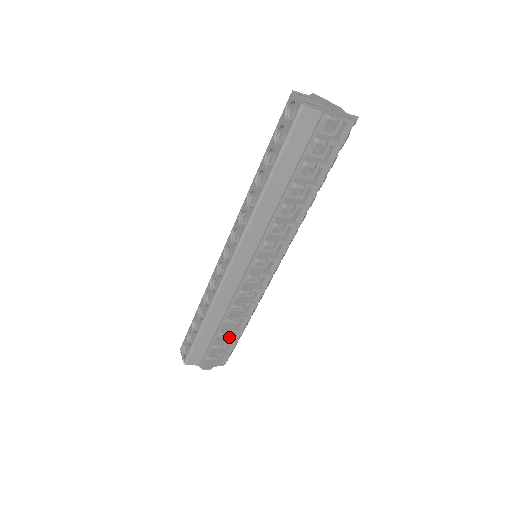
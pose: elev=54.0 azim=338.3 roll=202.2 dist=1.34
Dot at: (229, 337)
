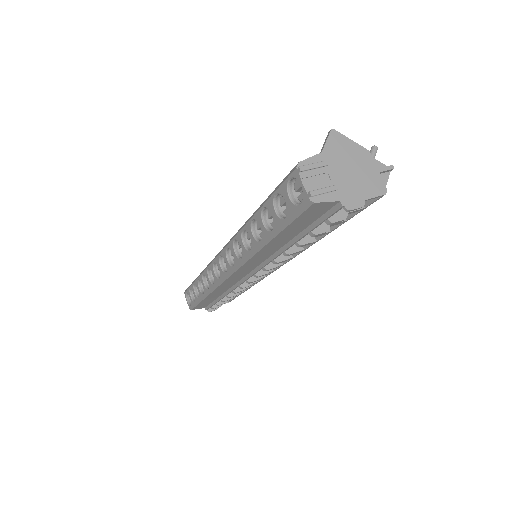
Dot at: occluded
